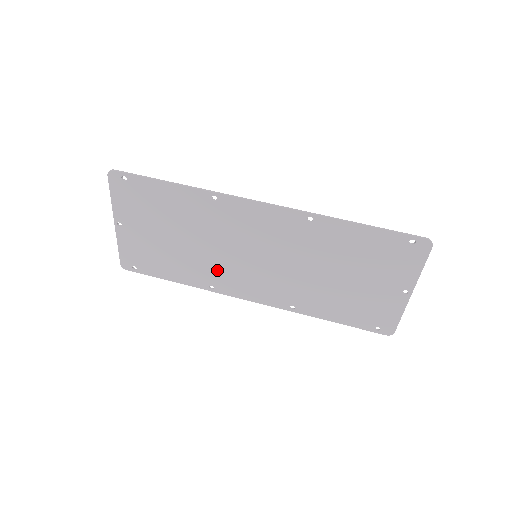
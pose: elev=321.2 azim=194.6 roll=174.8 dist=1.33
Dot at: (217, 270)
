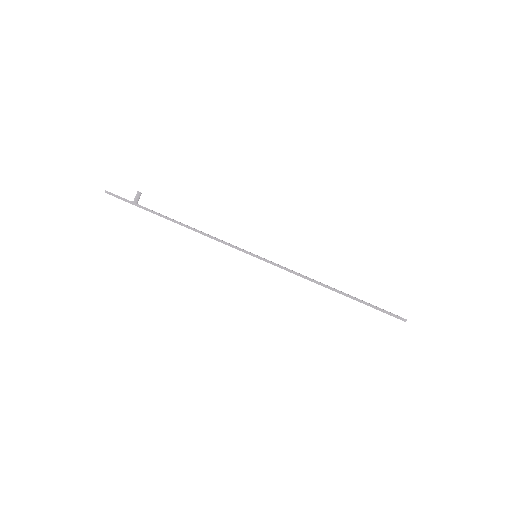
Dot at: occluded
